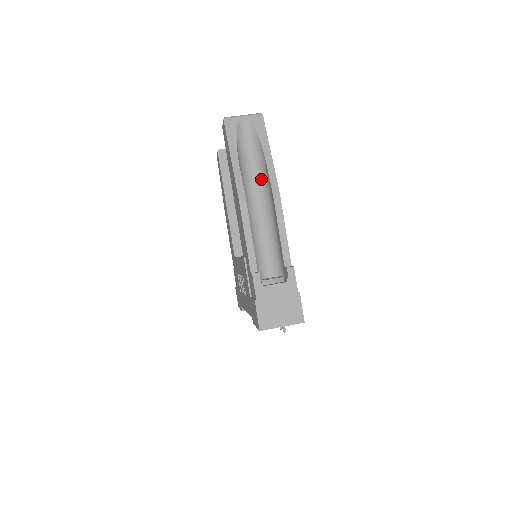
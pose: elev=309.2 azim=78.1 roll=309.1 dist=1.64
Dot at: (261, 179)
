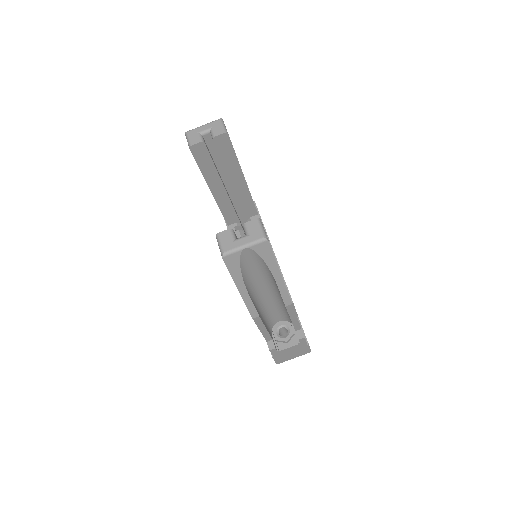
Dot at: (270, 283)
